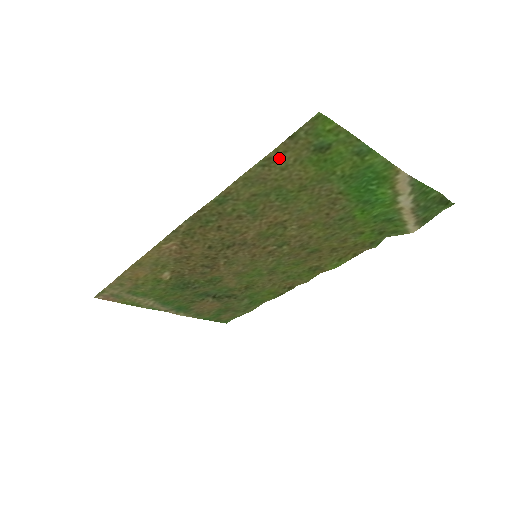
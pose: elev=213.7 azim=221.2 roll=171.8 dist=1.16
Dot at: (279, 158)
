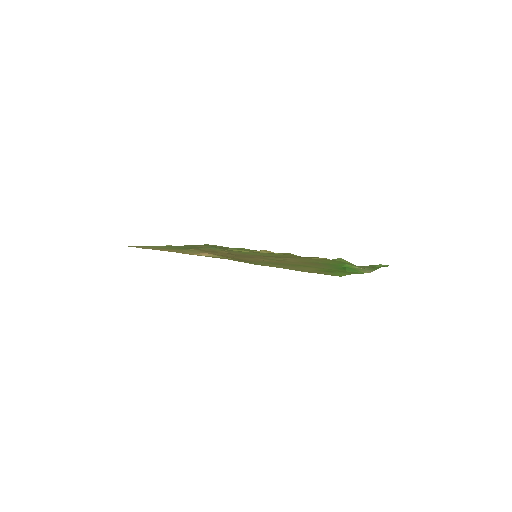
Dot at: (306, 271)
